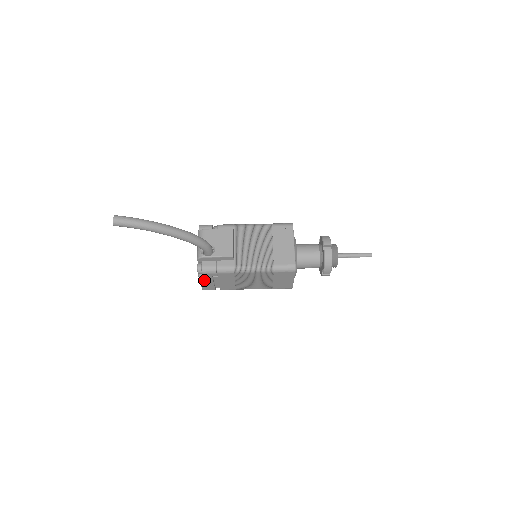
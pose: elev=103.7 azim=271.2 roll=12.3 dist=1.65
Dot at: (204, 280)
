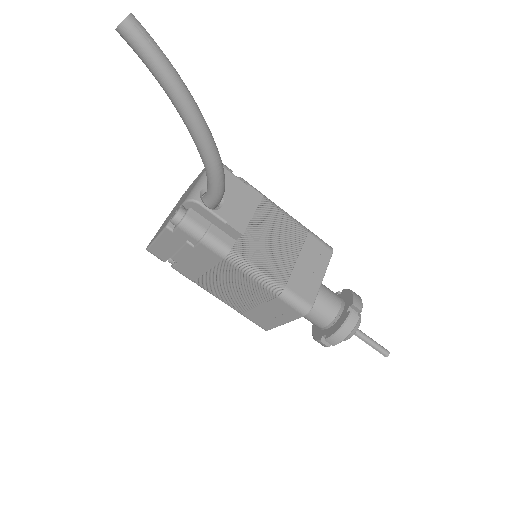
Dot at: (167, 237)
